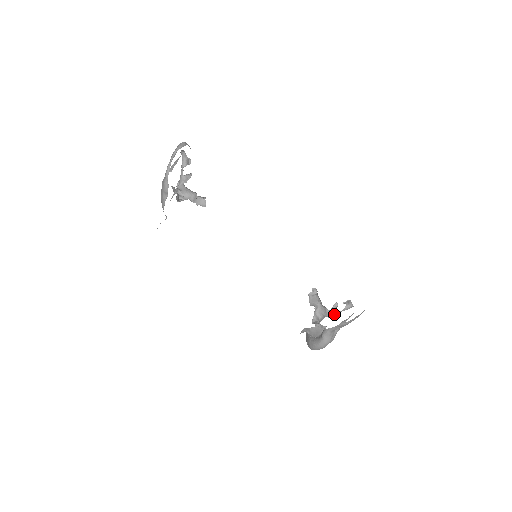
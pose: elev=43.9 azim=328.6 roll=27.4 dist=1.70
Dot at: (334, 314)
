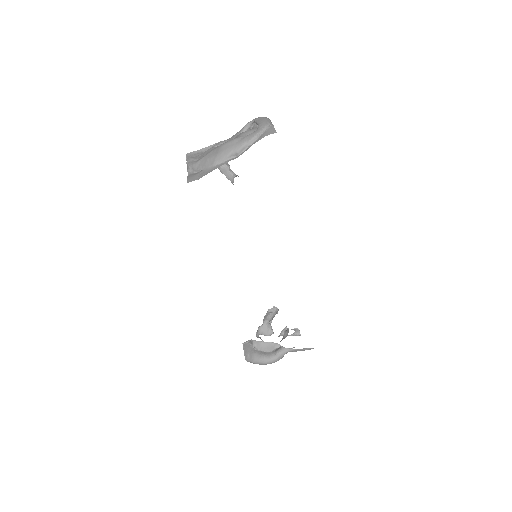
Dot at: occluded
